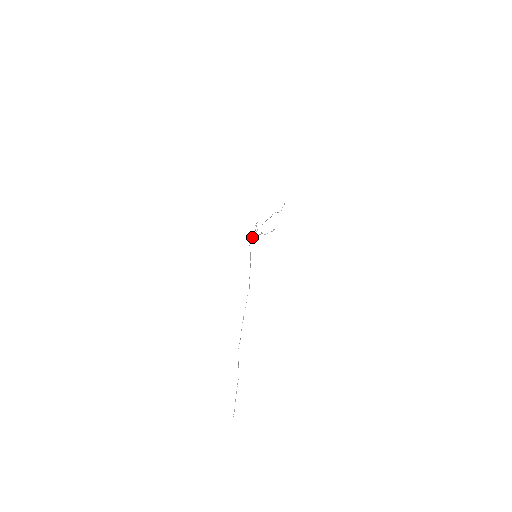
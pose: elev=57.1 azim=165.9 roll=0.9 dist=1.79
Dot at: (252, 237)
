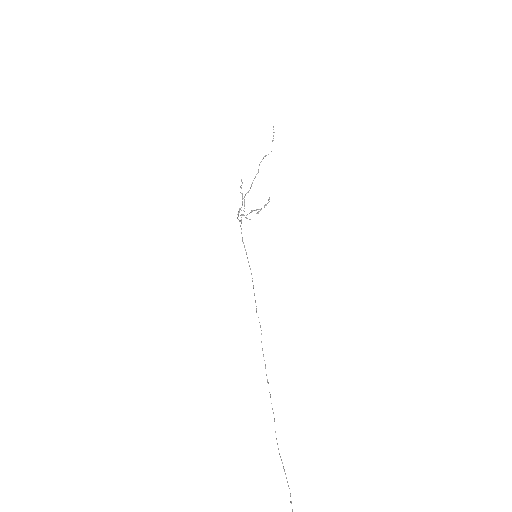
Dot at: occluded
